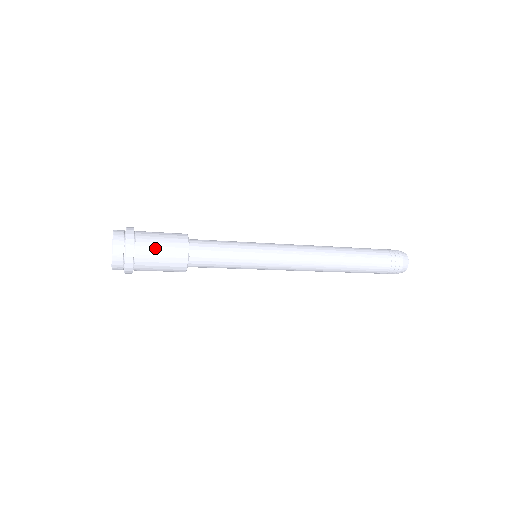
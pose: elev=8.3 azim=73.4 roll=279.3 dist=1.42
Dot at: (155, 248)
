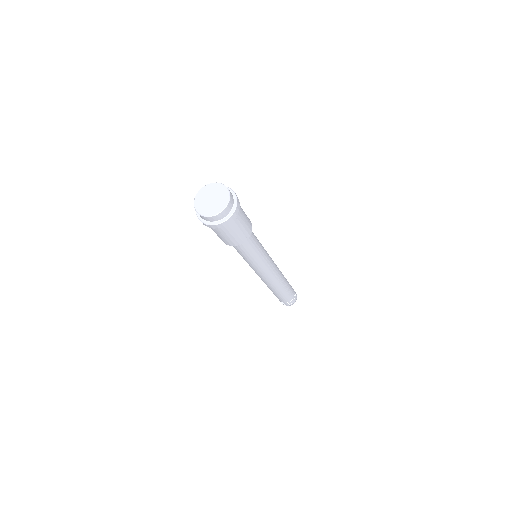
Dot at: (240, 224)
